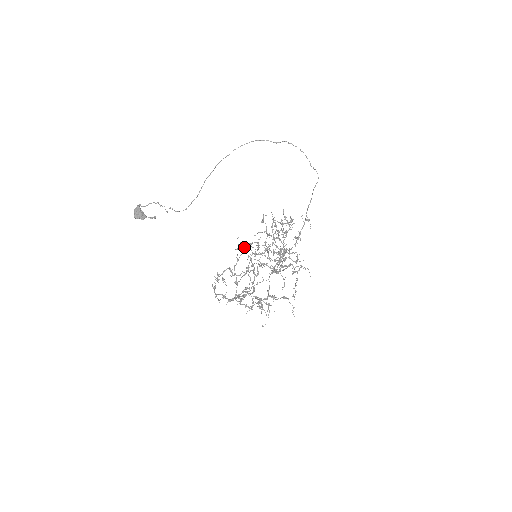
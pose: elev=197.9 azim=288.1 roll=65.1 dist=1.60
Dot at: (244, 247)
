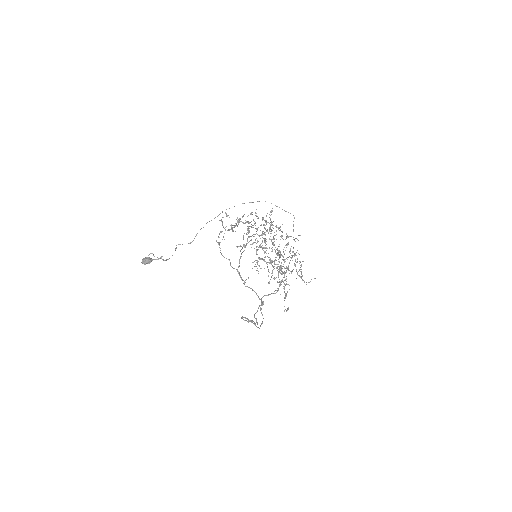
Dot at: (243, 244)
